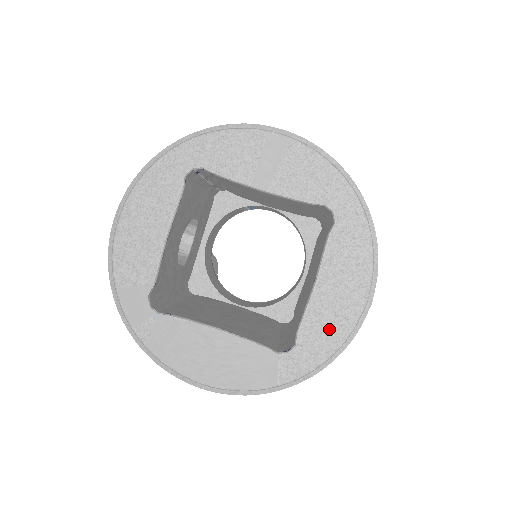
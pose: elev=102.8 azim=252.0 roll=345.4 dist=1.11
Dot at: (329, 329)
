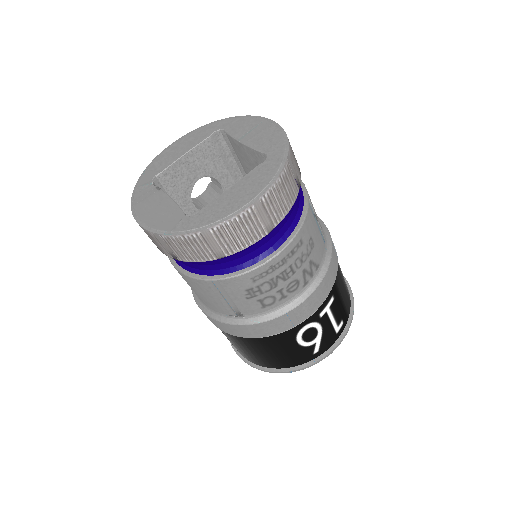
Dot at: (219, 210)
